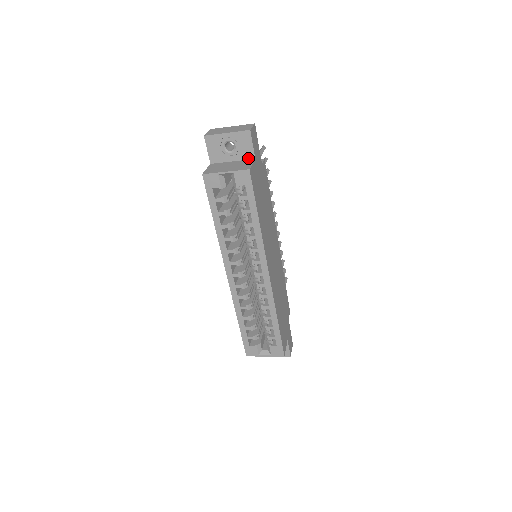
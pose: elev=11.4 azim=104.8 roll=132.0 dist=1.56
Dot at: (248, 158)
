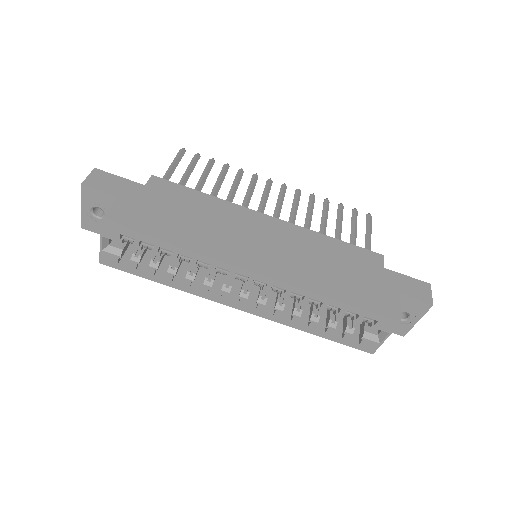
Dot at: occluded
